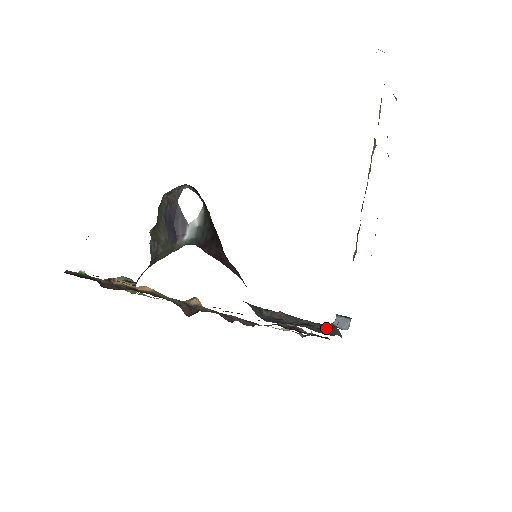
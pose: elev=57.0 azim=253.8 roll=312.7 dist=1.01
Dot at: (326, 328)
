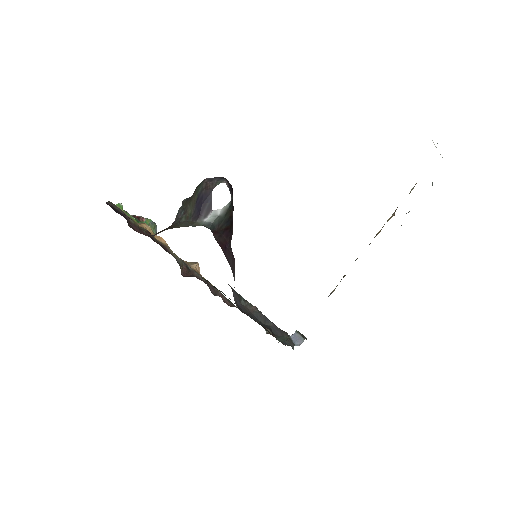
Dot at: (282, 337)
